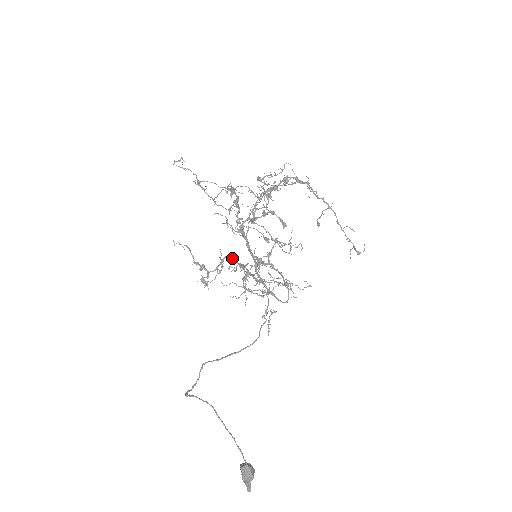
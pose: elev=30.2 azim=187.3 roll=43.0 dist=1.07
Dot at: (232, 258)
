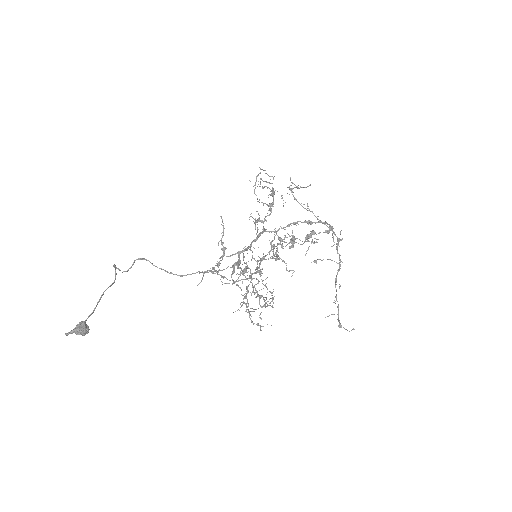
Dot at: occluded
